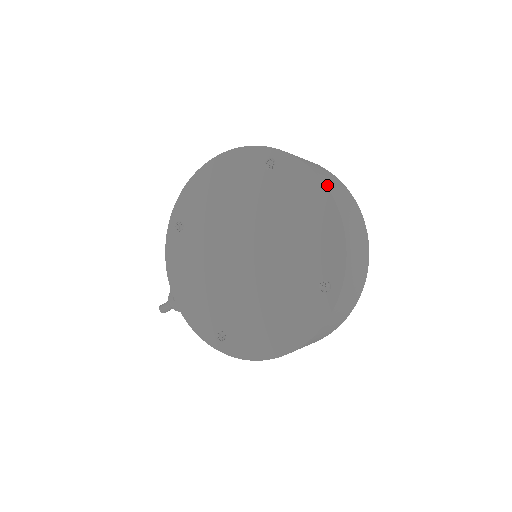
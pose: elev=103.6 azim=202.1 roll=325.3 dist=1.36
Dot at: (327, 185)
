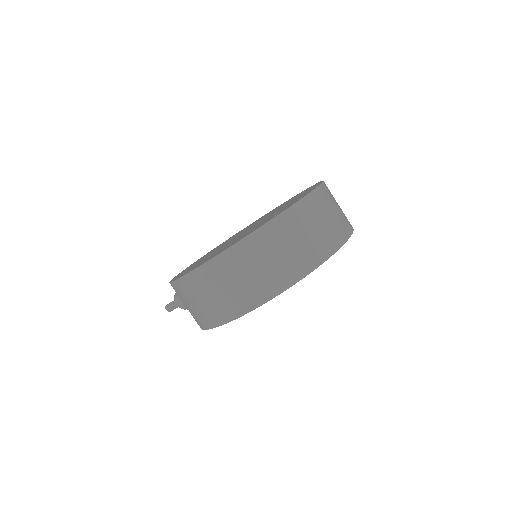
Dot at: (325, 184)
